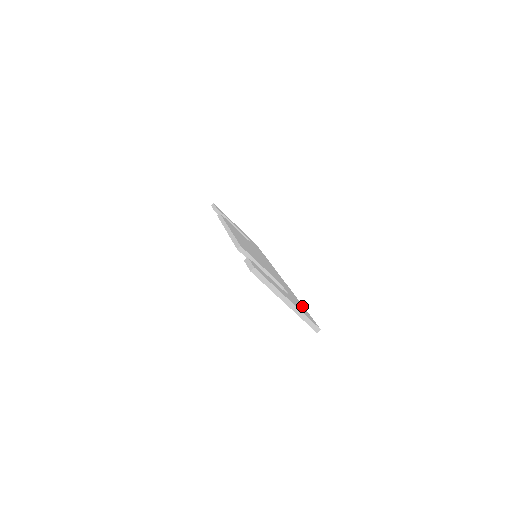
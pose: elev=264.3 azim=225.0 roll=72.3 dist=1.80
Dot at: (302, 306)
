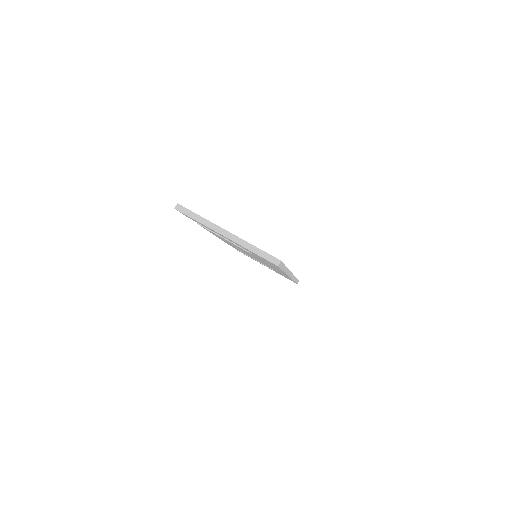
Dot at: occluded
